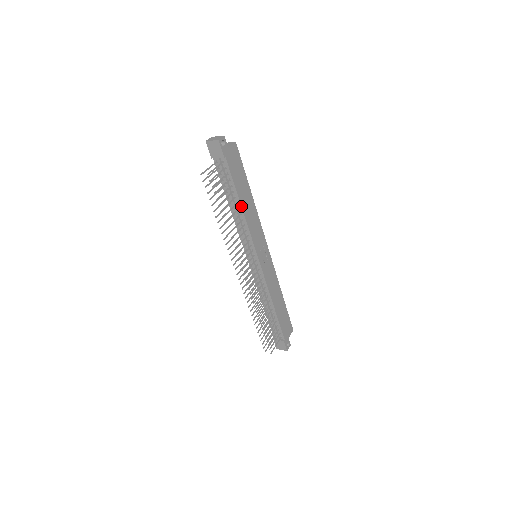
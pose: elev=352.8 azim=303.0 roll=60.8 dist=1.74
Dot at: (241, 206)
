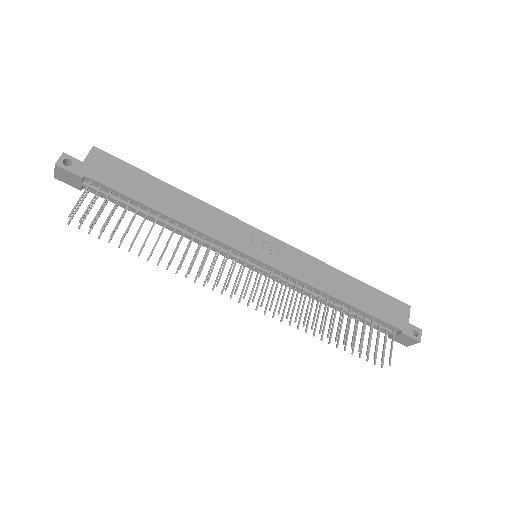
Dot at: (165, 215)
